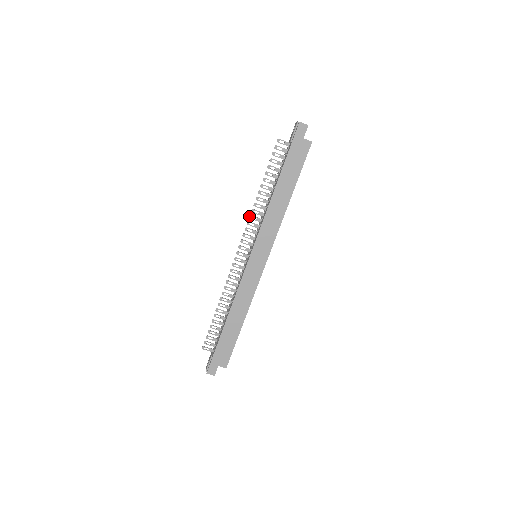
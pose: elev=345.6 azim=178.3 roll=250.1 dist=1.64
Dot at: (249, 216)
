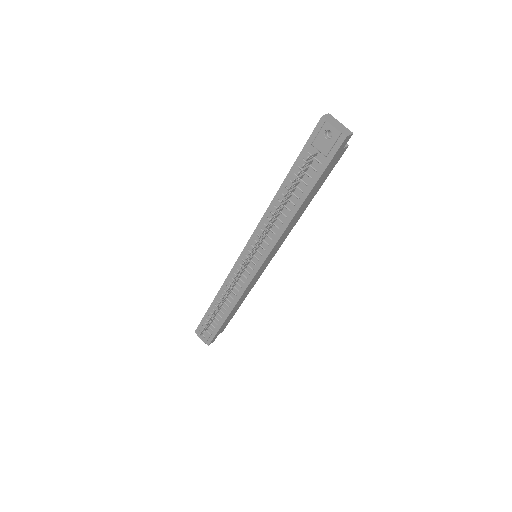
Dot at: (259, 238)
